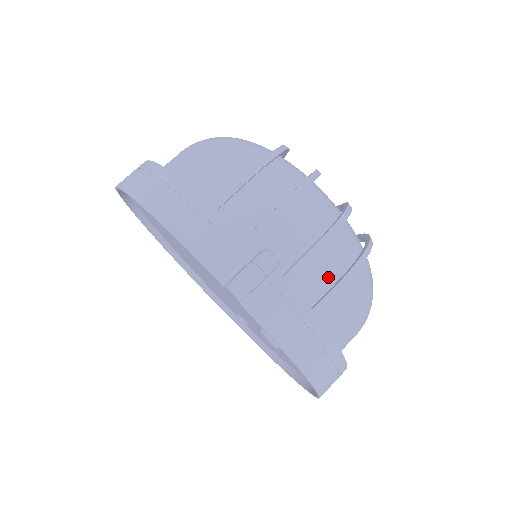
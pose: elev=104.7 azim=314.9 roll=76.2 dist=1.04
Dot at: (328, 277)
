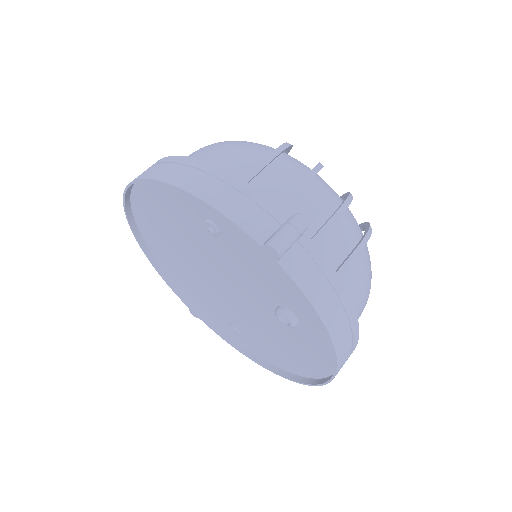
Dot at: (343, 248)
